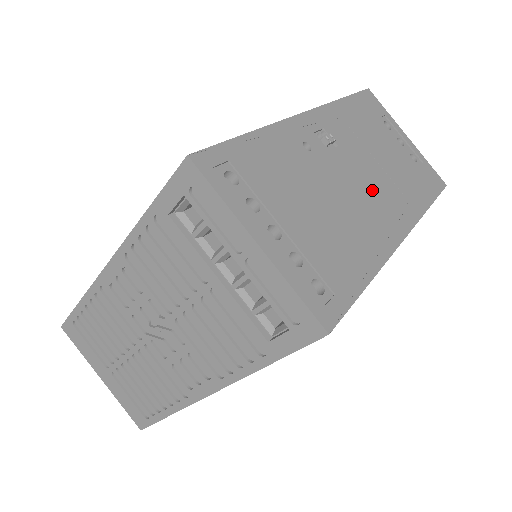
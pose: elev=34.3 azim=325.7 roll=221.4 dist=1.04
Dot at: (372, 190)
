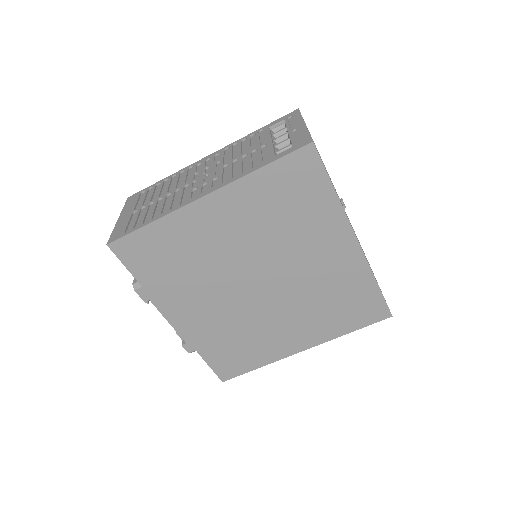
Dot at: occluded
